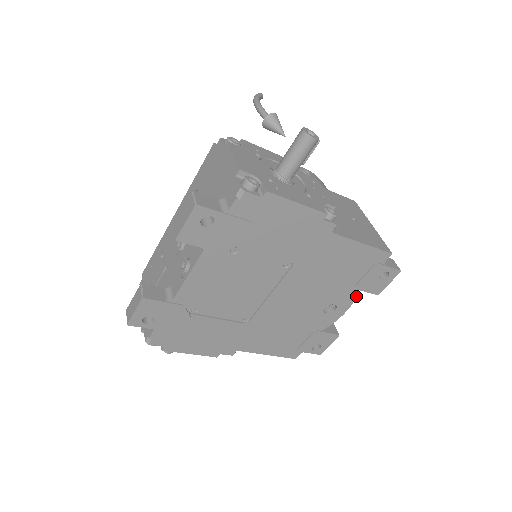
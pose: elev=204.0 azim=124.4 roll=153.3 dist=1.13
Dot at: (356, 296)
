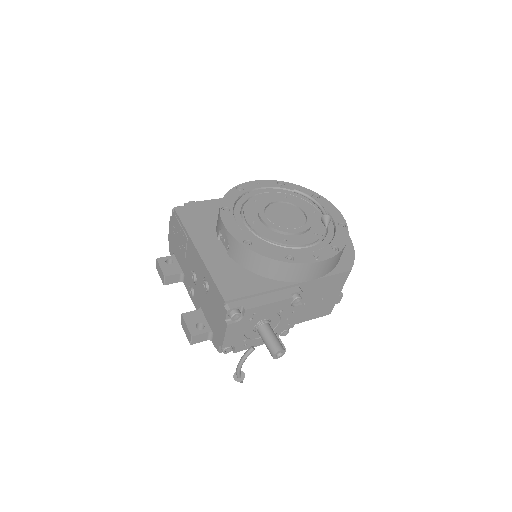
Dot at: occluded
